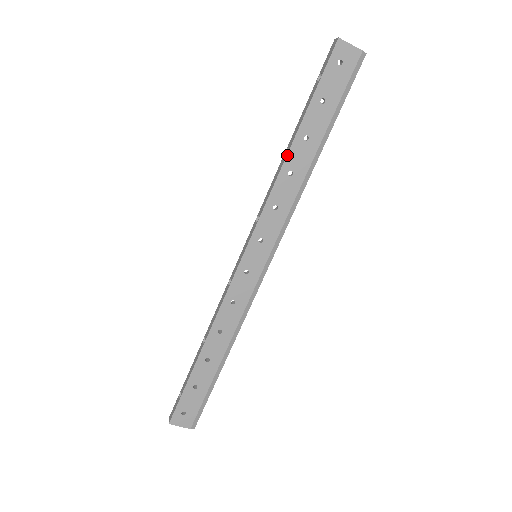
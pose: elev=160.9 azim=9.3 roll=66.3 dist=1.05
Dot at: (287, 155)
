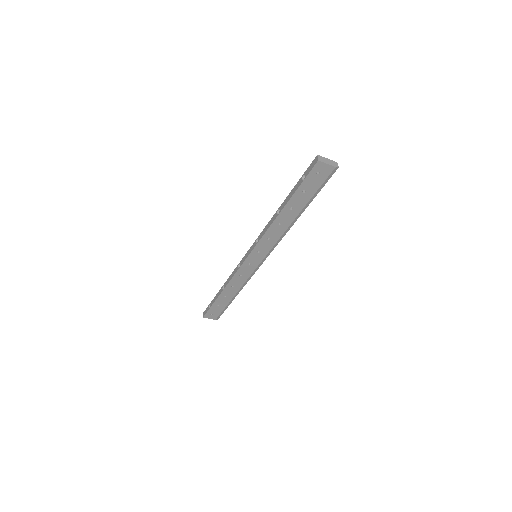
Dot at: (278, 216)
